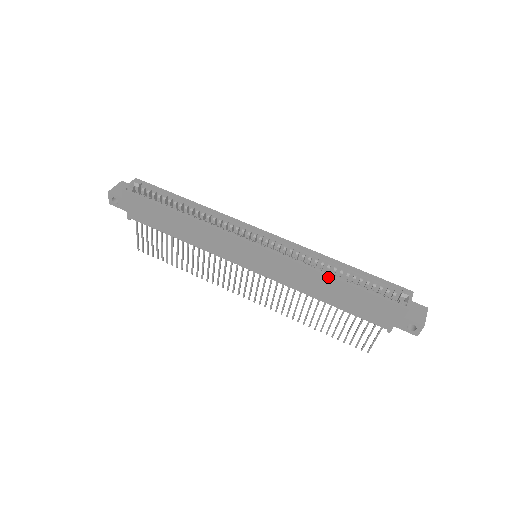
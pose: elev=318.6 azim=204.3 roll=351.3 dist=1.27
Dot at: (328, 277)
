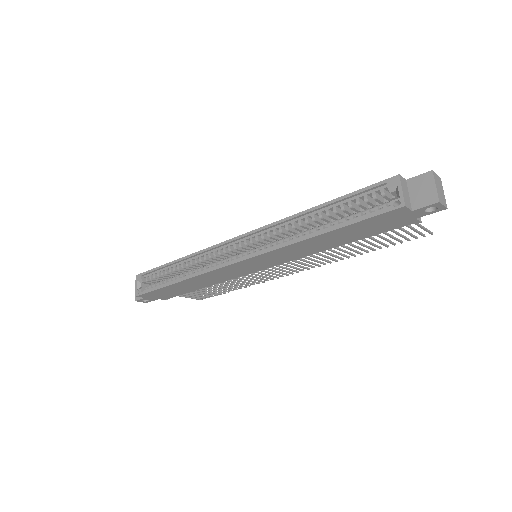
Dot at: (312, 238)
